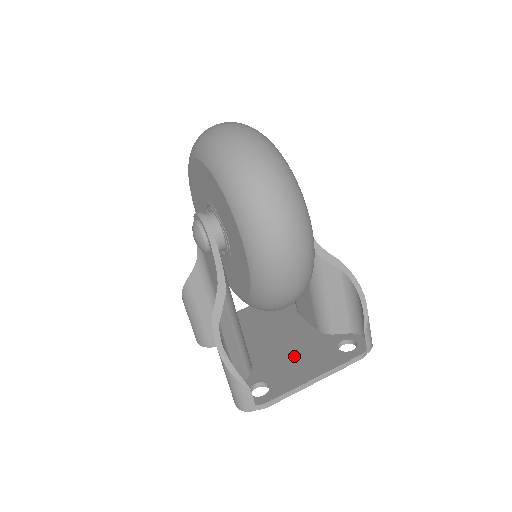
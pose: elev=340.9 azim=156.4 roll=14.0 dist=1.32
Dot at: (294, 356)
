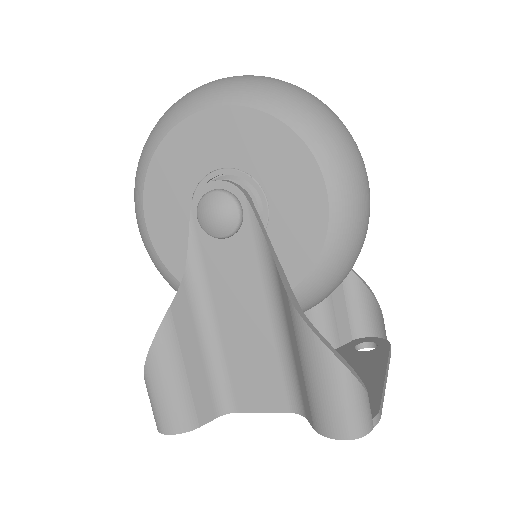
Dot at: occluded
